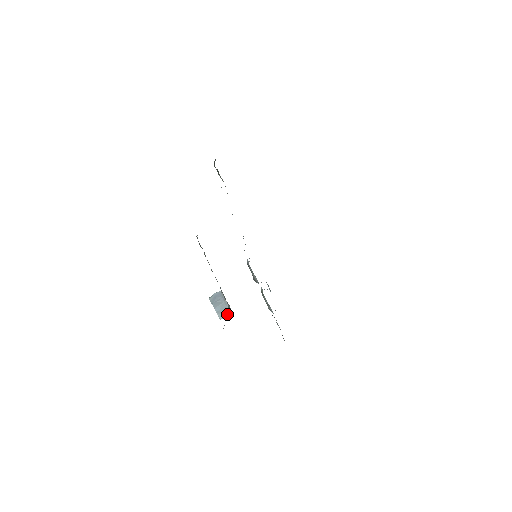
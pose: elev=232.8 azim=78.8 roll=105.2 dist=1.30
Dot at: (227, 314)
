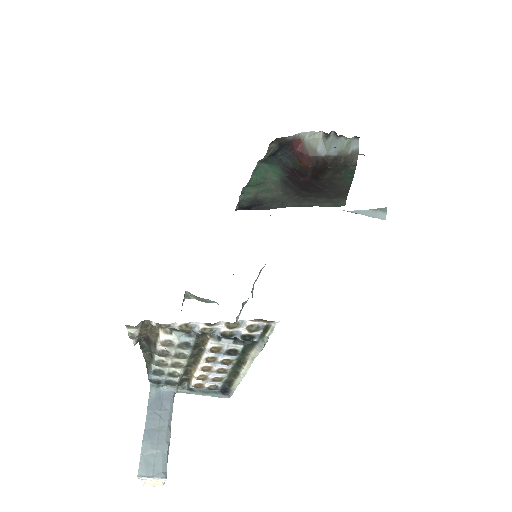
Dot at: (157, 470)
